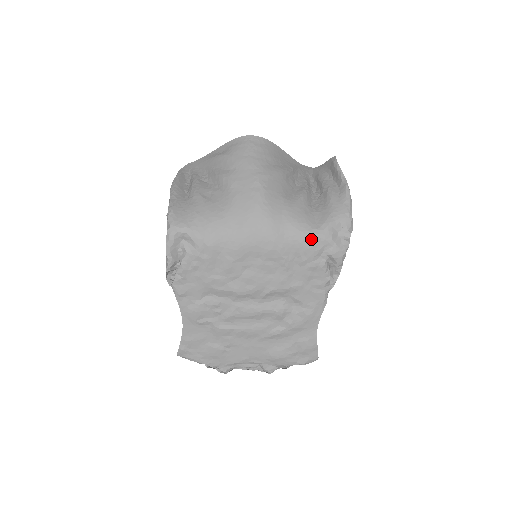
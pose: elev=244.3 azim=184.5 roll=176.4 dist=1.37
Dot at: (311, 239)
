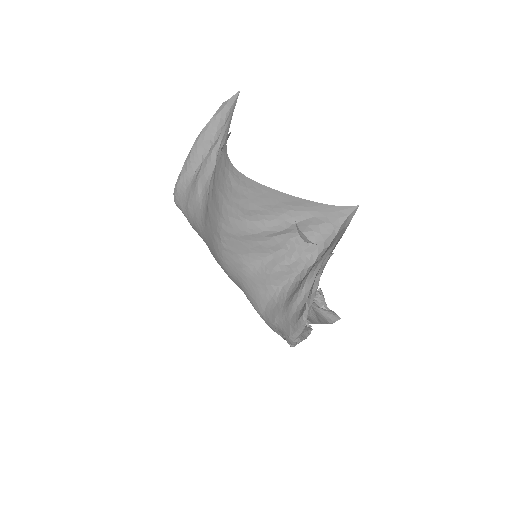
Dot at: (258, 313)
